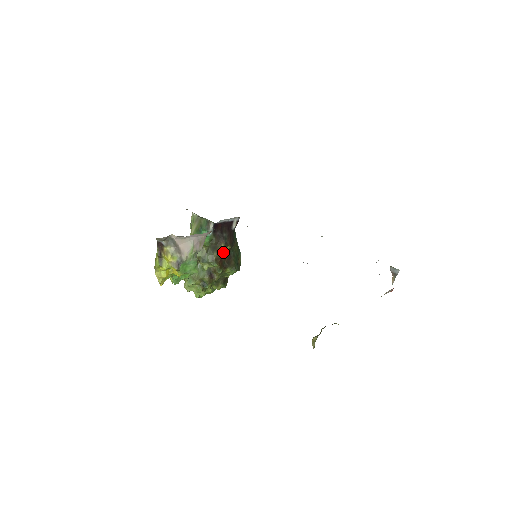
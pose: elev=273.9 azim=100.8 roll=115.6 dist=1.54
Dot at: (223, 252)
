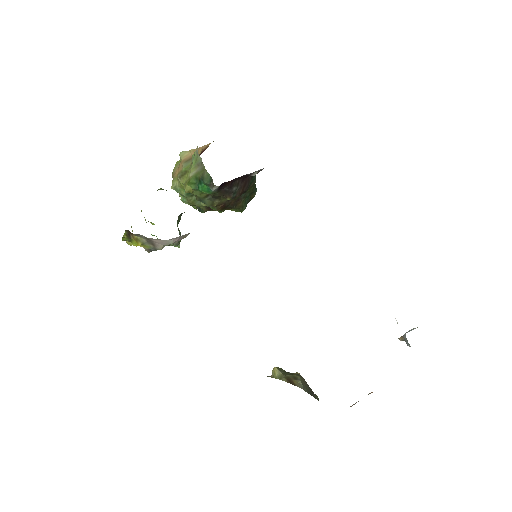
Dot at: occluded
